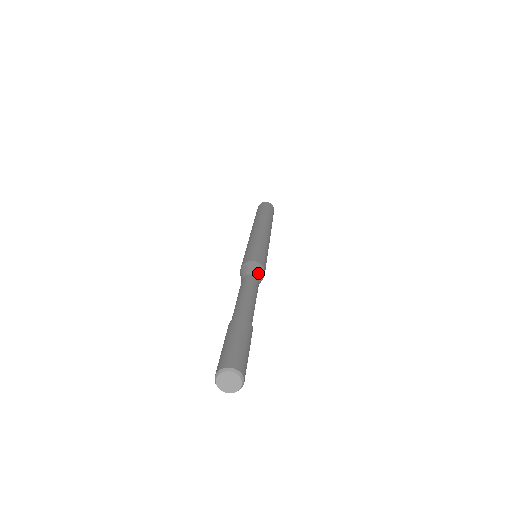
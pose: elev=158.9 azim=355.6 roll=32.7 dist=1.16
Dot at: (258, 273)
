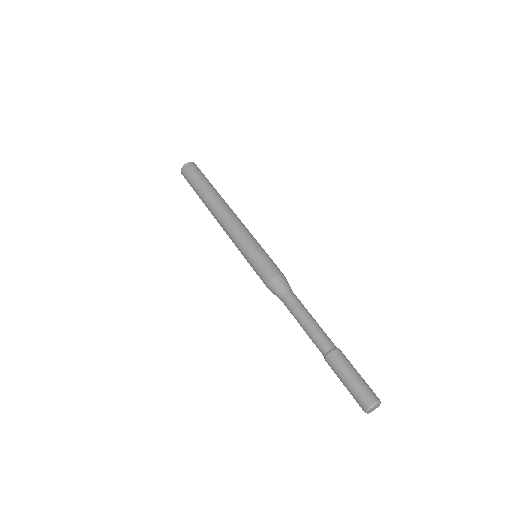
Dot at: (289, 286)
